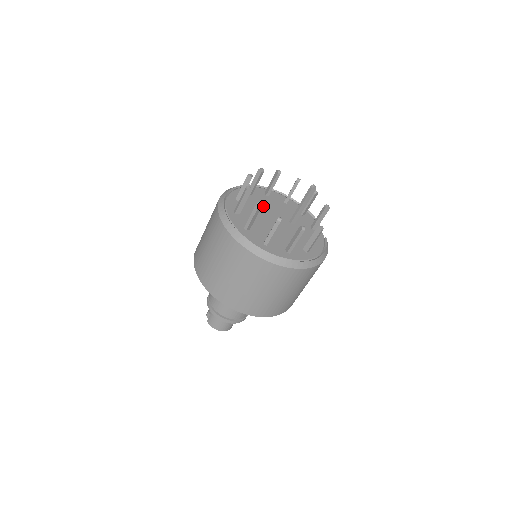
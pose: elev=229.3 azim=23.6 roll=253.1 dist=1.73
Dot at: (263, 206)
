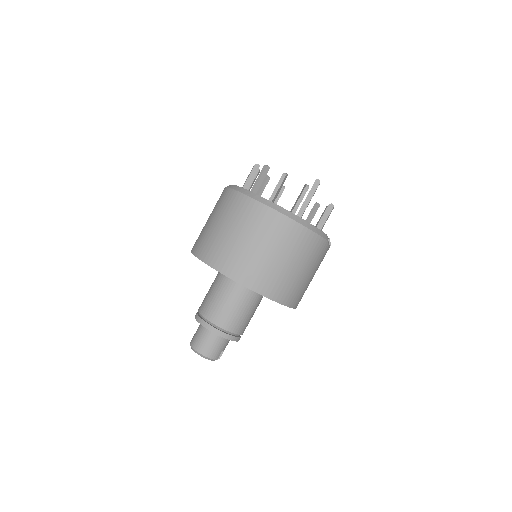
Dot at: occluded
